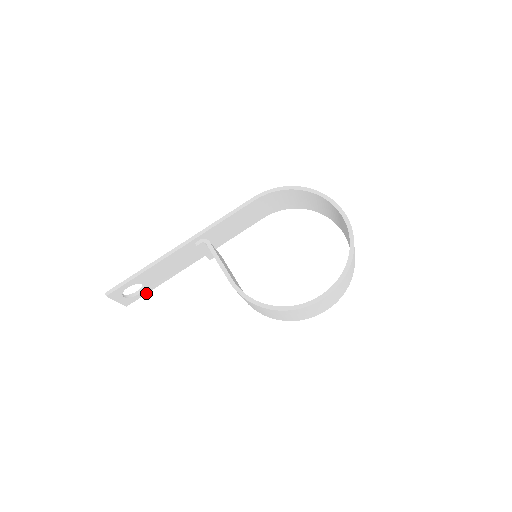
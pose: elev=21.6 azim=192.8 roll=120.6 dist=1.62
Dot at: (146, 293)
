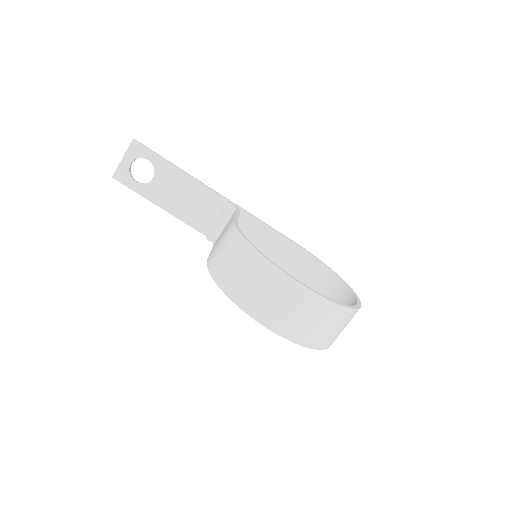
Dot at: (137, 192)
